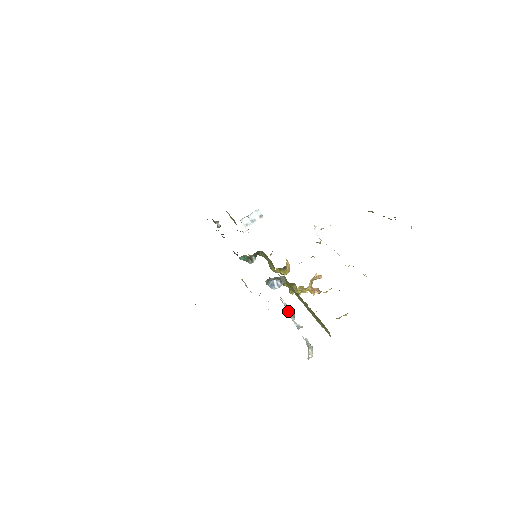
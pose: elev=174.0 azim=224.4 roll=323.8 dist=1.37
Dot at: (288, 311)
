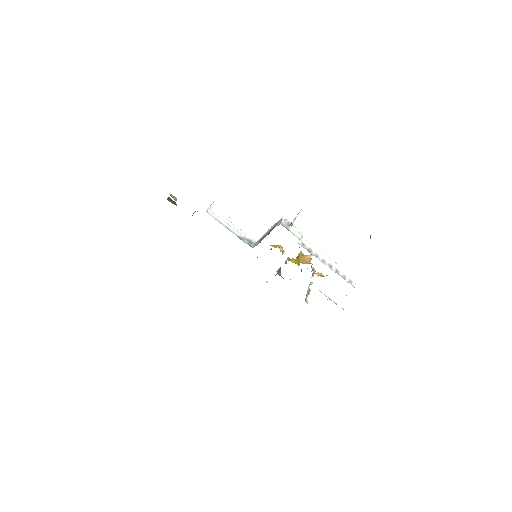
Dot at: (307, 294)
